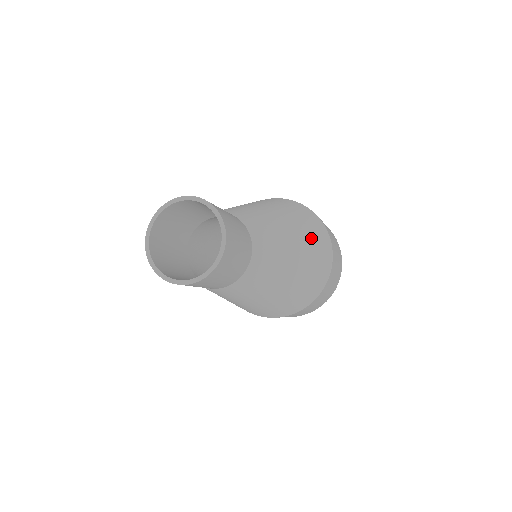
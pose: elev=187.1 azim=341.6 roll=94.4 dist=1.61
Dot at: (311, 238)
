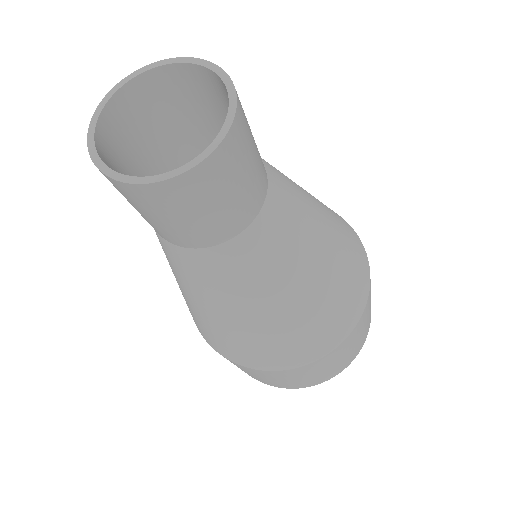
Dot at: (337, 293)
